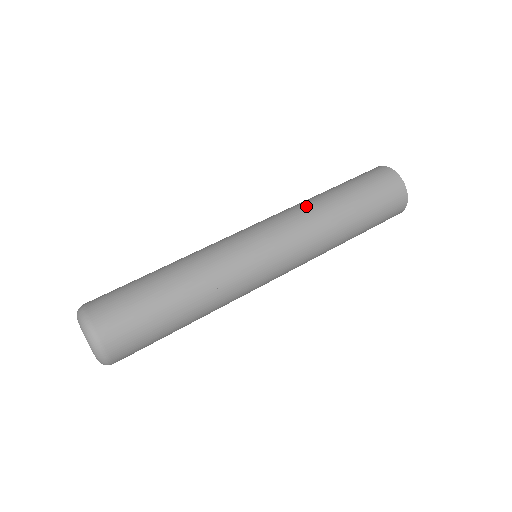
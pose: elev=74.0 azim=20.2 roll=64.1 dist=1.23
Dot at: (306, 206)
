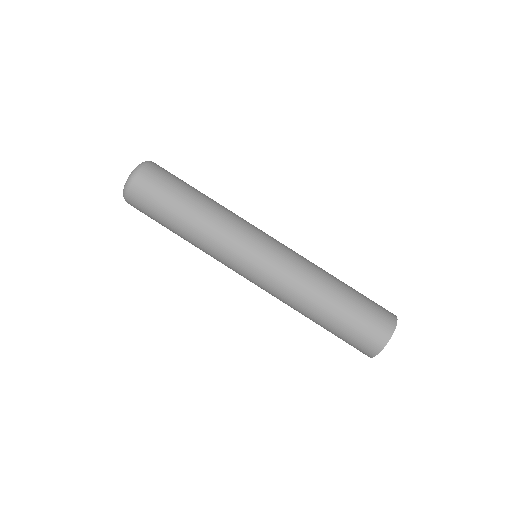
Dot at: (308, 281)
